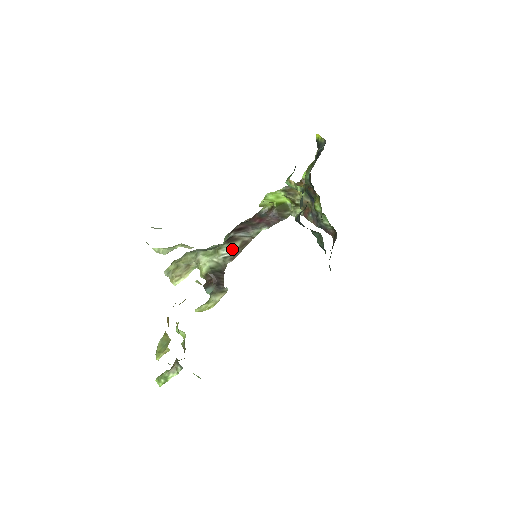
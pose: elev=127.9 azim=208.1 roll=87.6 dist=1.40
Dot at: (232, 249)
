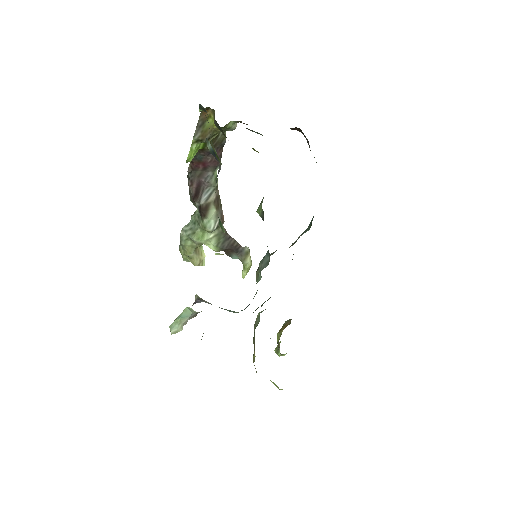
Dot at: (214, 218)
